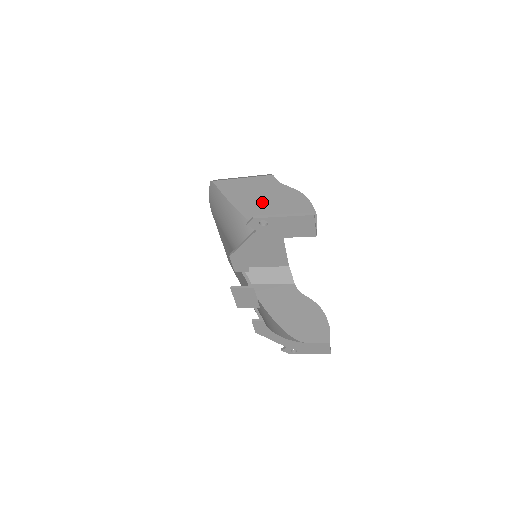
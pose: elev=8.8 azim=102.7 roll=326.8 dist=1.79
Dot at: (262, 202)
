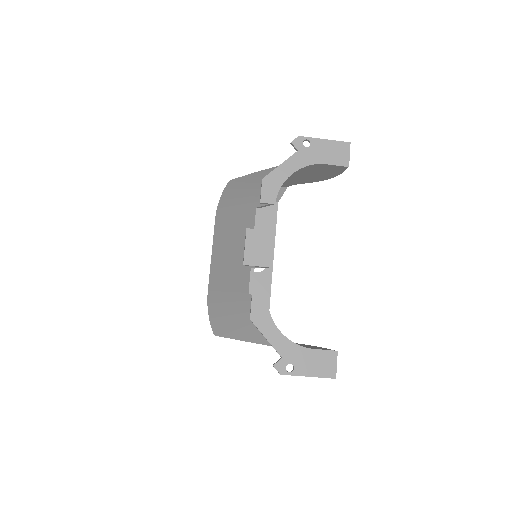
Dot at: occluded
